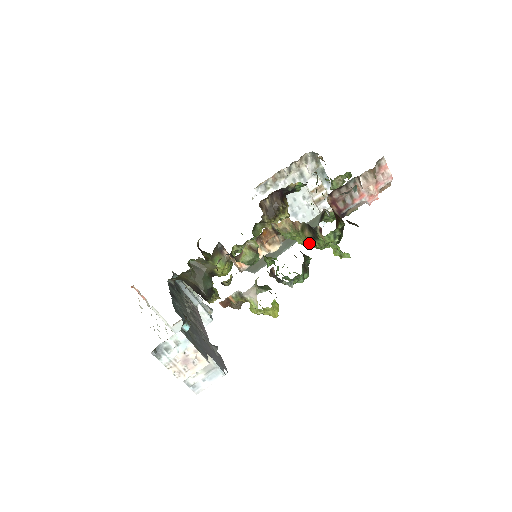
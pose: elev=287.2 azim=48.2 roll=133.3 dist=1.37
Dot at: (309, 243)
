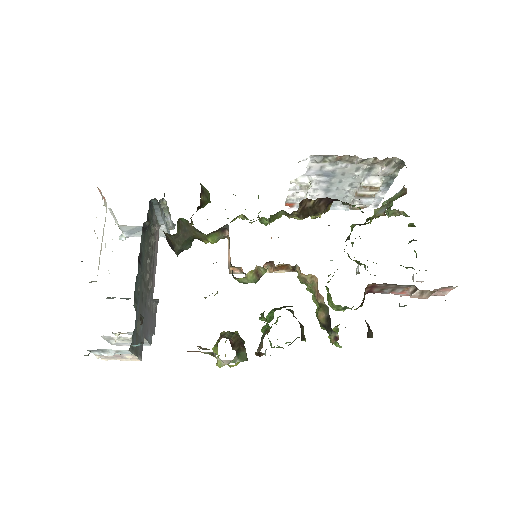
Dot at: (316, 312)
